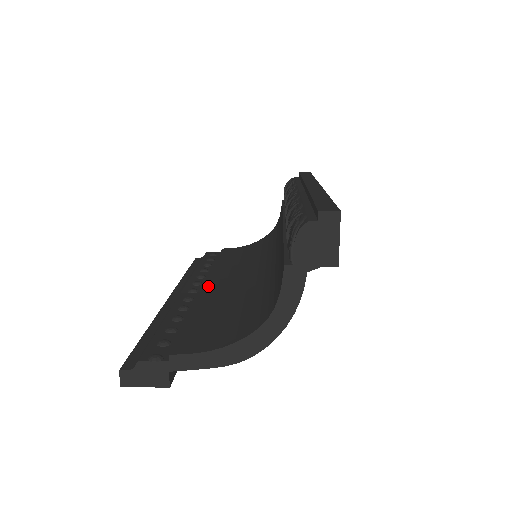
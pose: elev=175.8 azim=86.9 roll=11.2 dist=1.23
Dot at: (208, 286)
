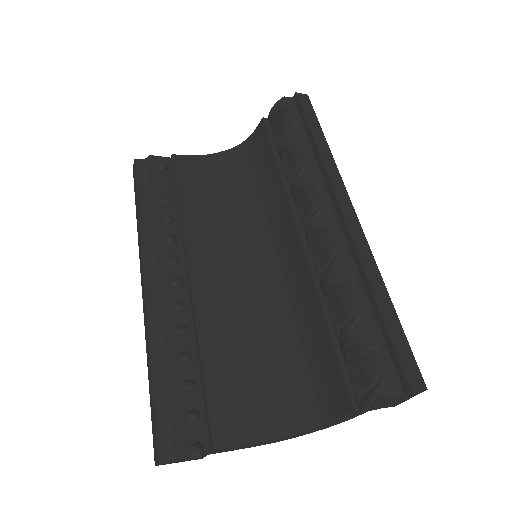
Dot at: (195, 278)
